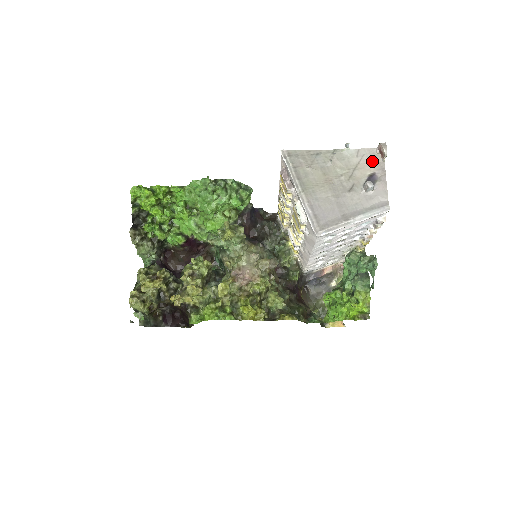
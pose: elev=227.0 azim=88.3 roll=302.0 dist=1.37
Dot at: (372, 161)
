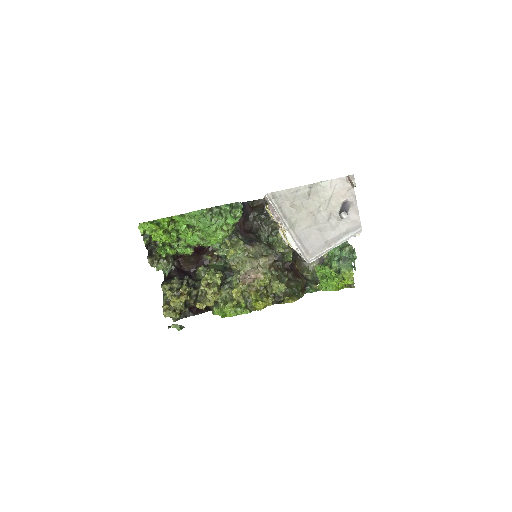
Dot at: (344, 189)
